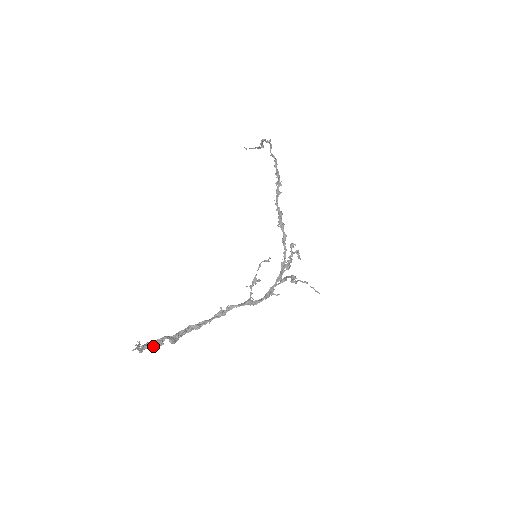
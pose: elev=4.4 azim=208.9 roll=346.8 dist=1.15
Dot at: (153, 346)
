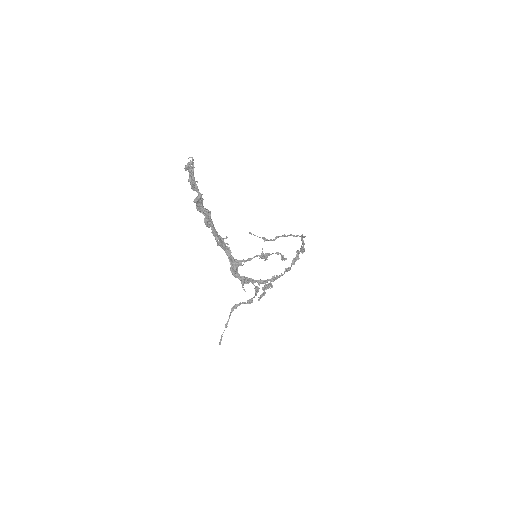
Dot at: (194, 178)
